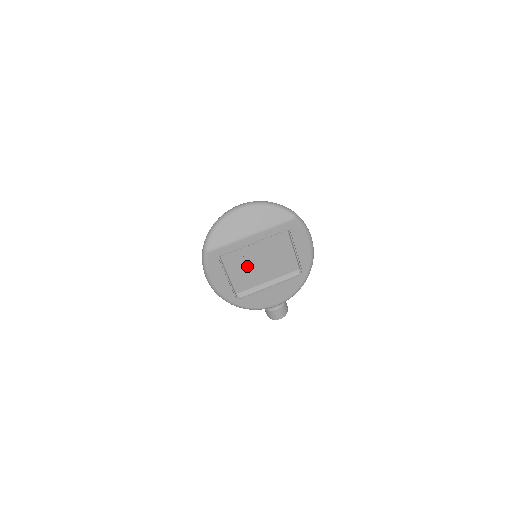
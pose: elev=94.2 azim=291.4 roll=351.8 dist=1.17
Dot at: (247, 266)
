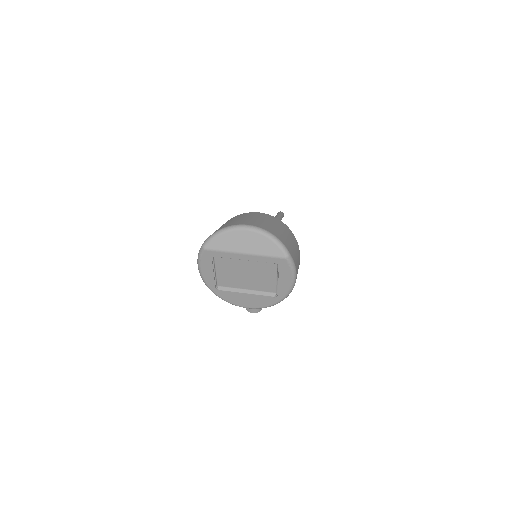
Dot at: (234, 272)
